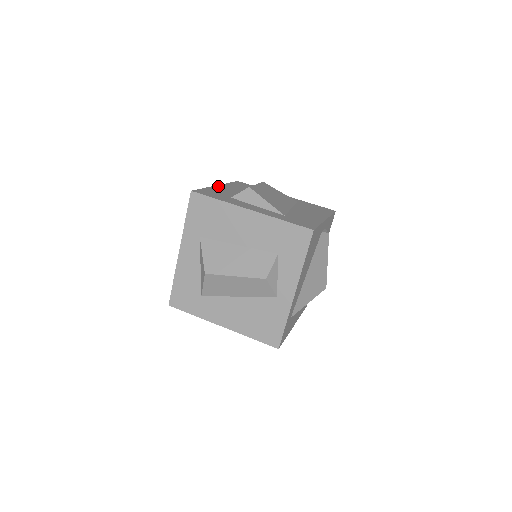
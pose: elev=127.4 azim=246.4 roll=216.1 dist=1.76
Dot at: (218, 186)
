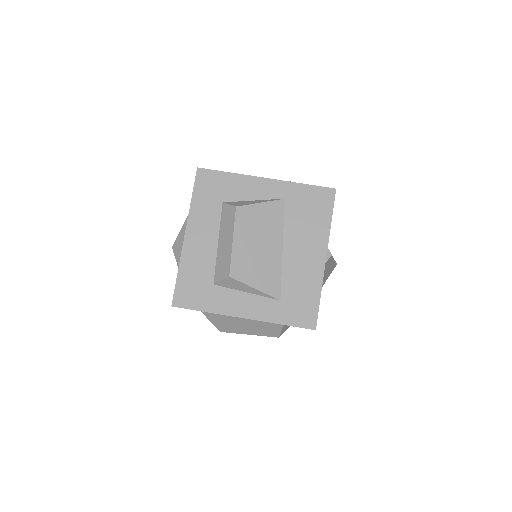
Dot at: (187, 241)
